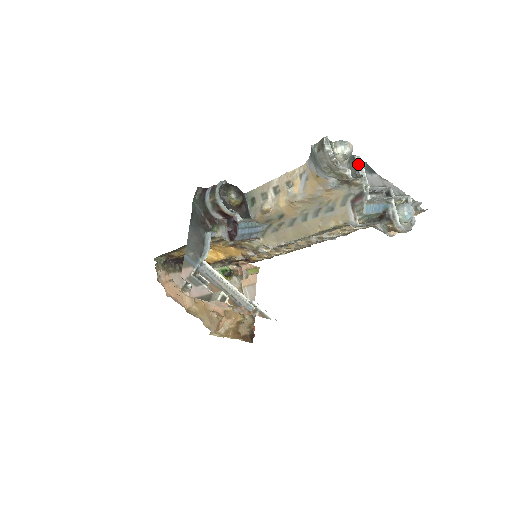
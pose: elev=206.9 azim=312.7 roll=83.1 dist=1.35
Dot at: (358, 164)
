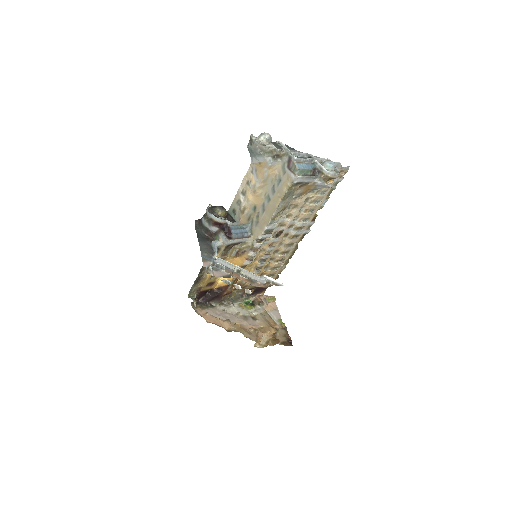
Dot at: (280, 145)
